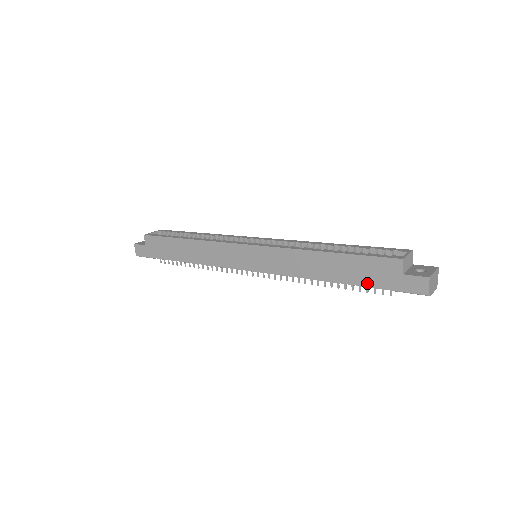
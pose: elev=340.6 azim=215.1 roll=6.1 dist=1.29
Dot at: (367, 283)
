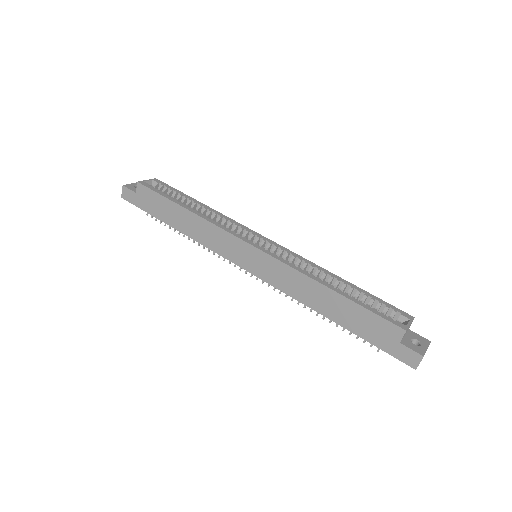
Dot at: (362, 334)
